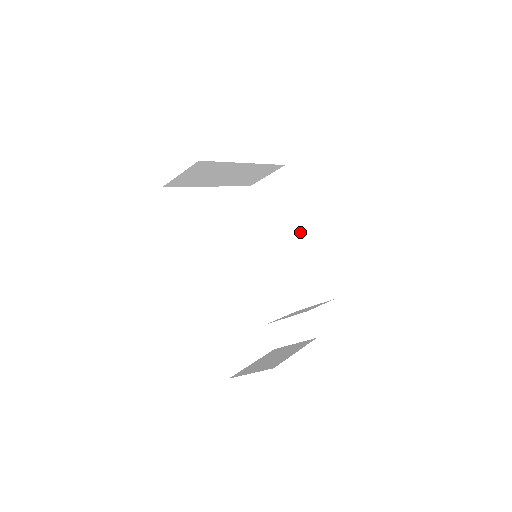
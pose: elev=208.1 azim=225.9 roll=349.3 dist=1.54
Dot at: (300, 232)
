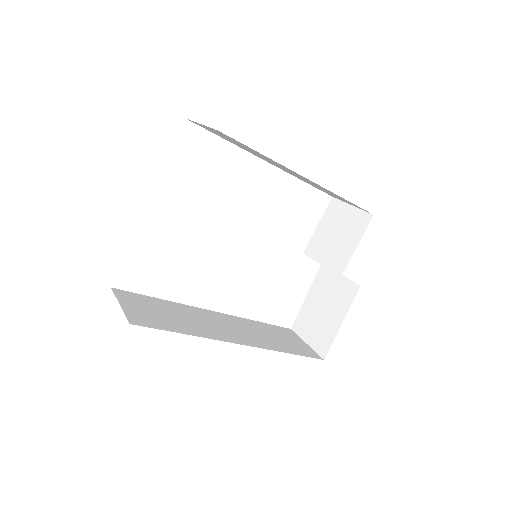
Dot at: occluded
